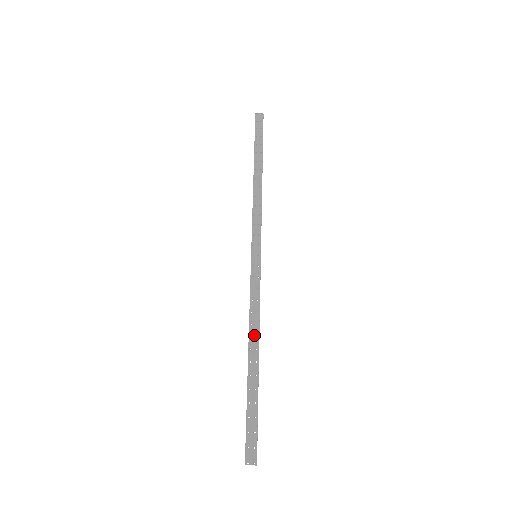
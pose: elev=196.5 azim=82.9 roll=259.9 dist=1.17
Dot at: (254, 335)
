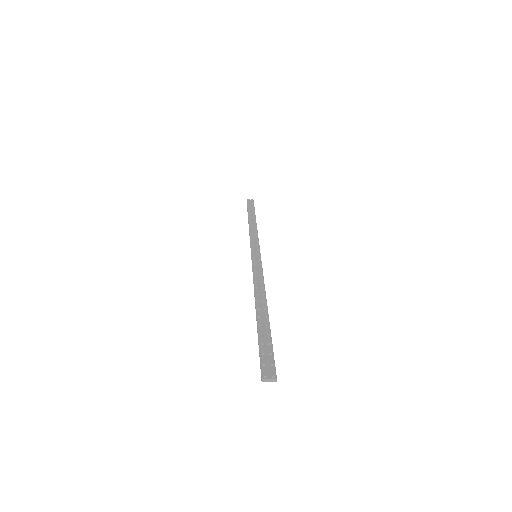
Dot at: (260, 294)
